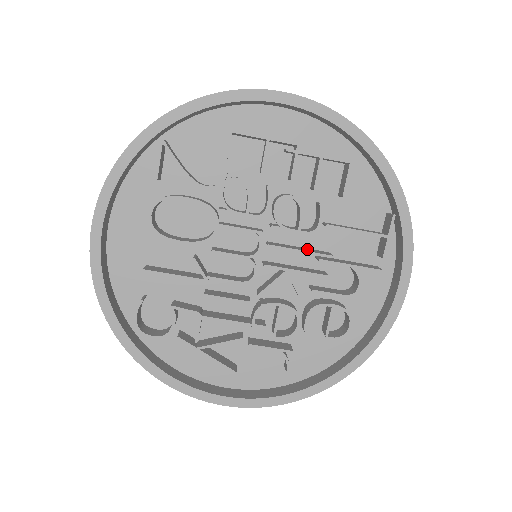
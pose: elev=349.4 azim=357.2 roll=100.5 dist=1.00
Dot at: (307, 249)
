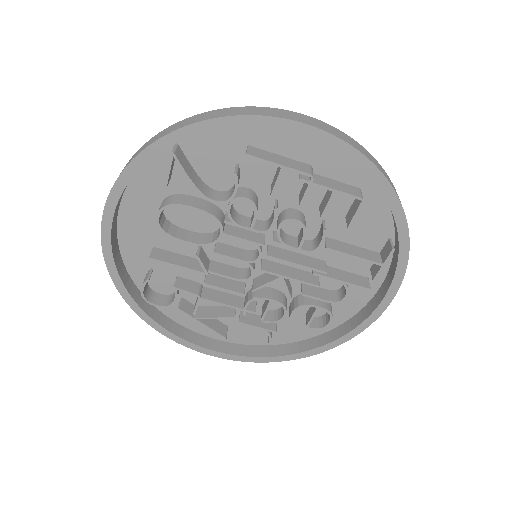
Dot at: (305, 258)
